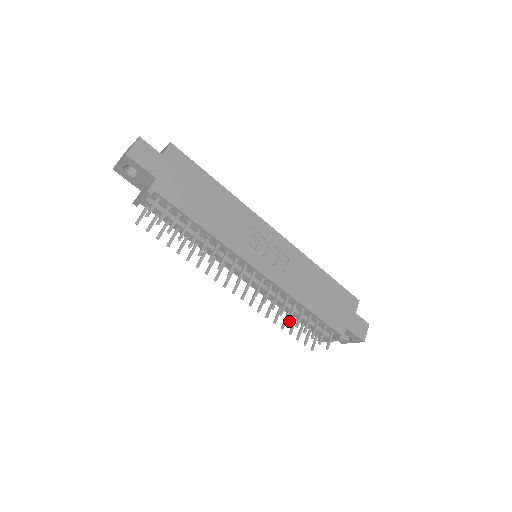
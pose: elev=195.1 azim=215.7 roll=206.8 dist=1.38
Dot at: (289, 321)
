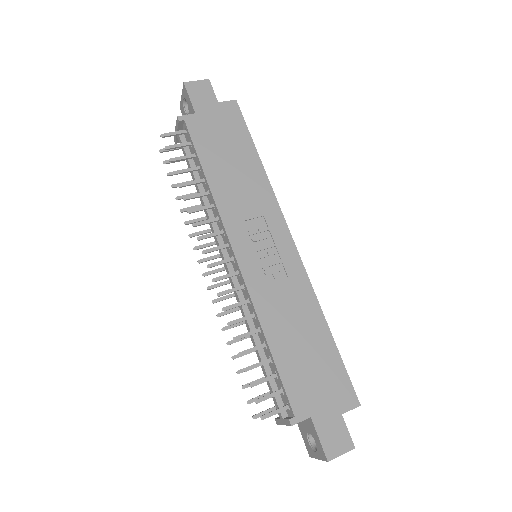
Dot at: (234, 339)
